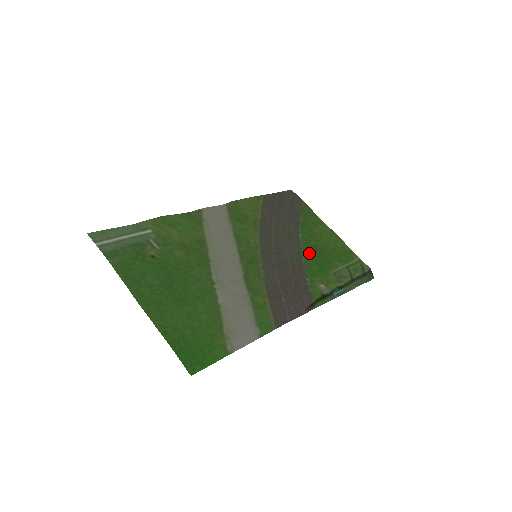
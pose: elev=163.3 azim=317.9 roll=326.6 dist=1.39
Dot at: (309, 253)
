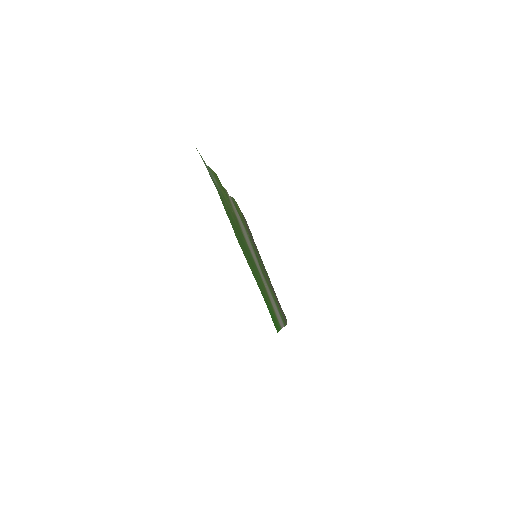
Dot at: occluded
